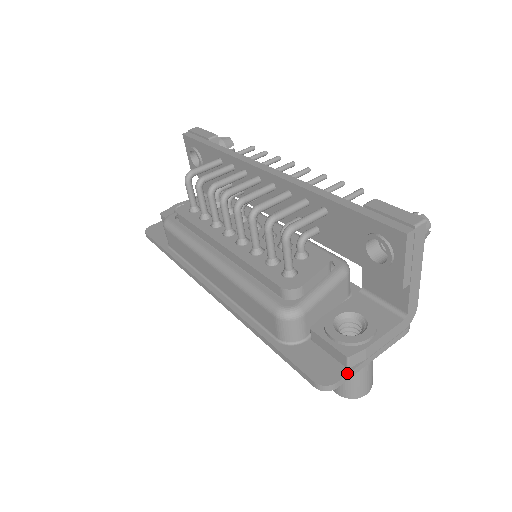
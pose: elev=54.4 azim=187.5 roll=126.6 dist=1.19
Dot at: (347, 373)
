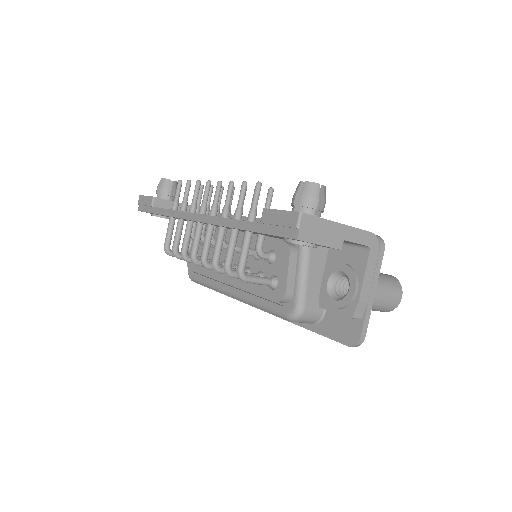
Dot at: (362, 324)
